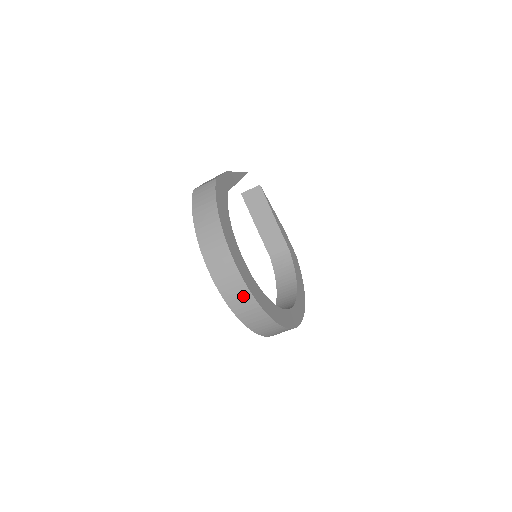
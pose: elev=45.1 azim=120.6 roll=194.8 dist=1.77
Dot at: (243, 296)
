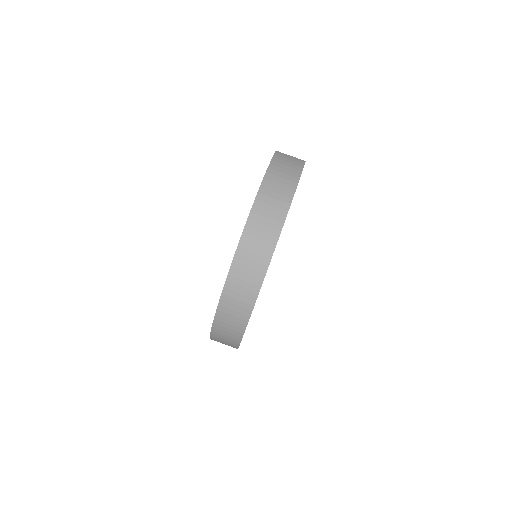
Dot at: (253, 276)
